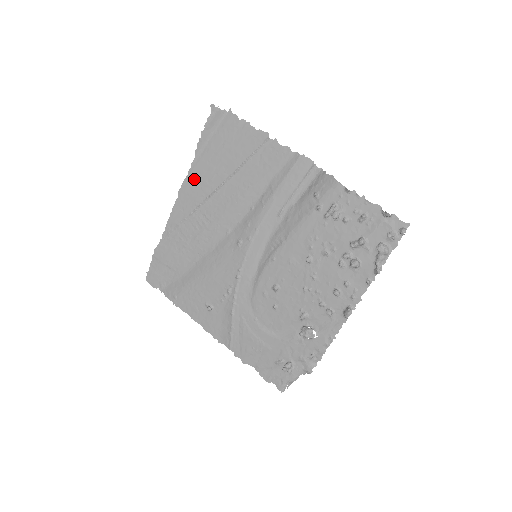
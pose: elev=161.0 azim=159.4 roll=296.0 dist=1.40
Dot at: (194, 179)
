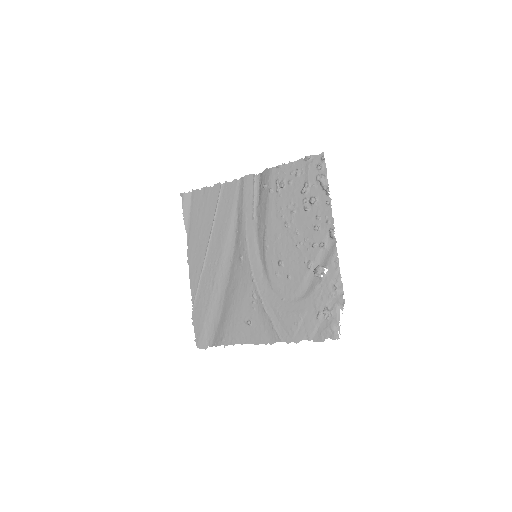
Dot at: (193, 246)
